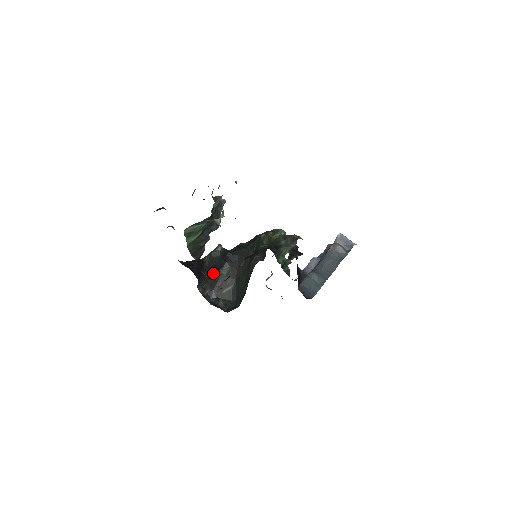
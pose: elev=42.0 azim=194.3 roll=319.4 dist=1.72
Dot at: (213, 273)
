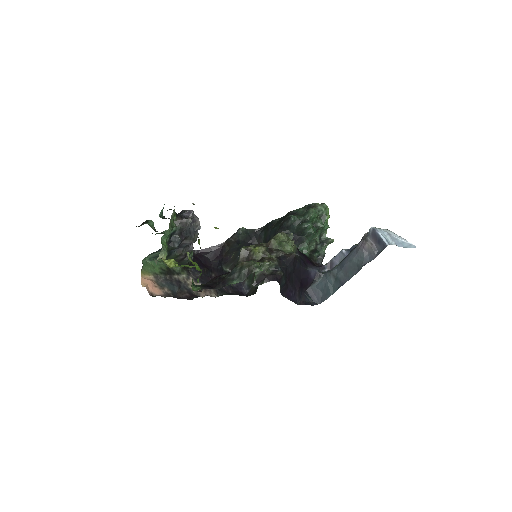
Dot at: (239, 254)
